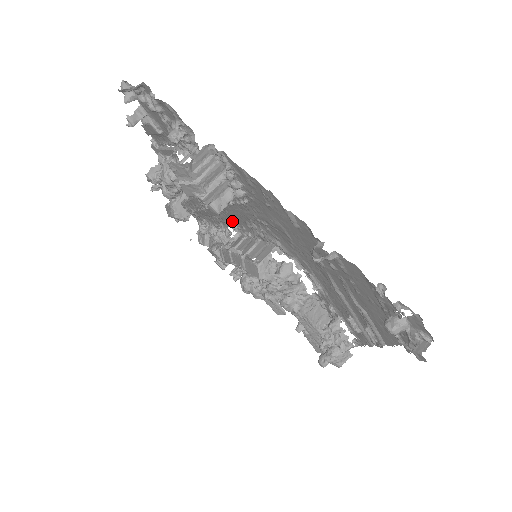
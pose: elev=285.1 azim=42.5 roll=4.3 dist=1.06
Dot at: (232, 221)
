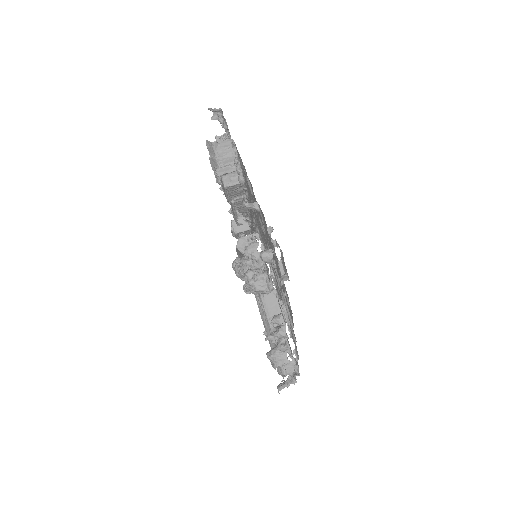
Dot at: (254, 230)
